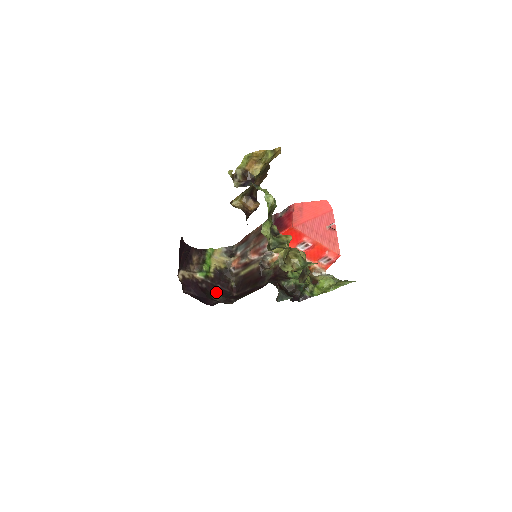
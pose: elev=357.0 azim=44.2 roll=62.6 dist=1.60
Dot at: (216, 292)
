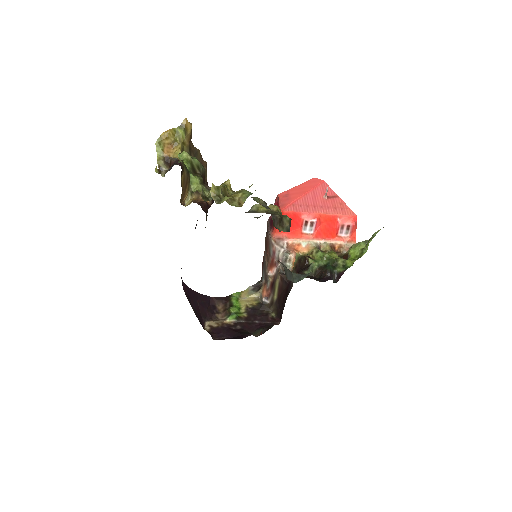
Dot at: (255, 328)
